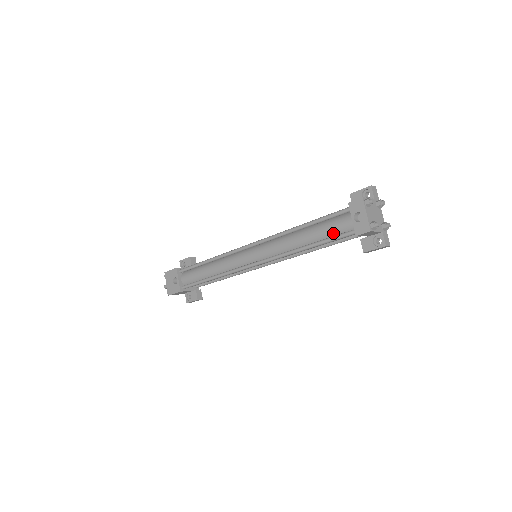
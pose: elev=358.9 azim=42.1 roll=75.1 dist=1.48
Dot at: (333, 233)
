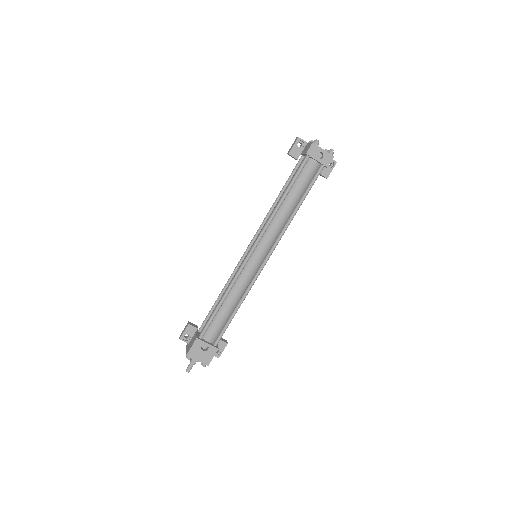
Dot at: (308, 182)
